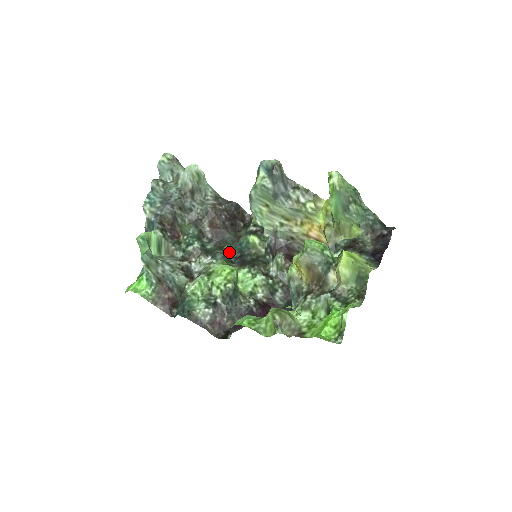
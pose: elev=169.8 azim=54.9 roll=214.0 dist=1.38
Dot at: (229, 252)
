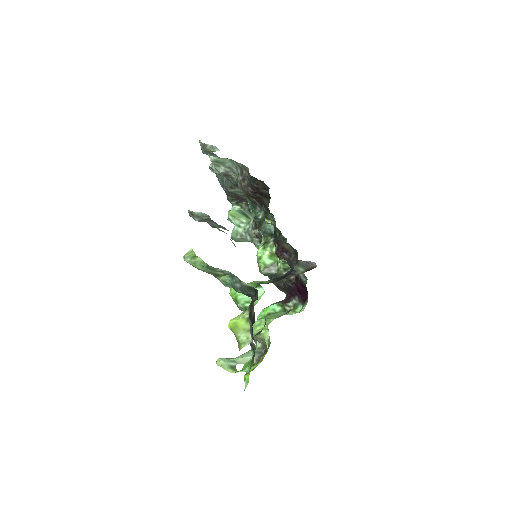
Dot at: occluded
